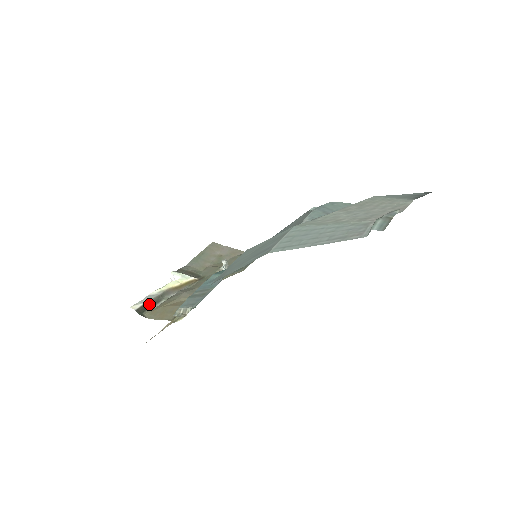
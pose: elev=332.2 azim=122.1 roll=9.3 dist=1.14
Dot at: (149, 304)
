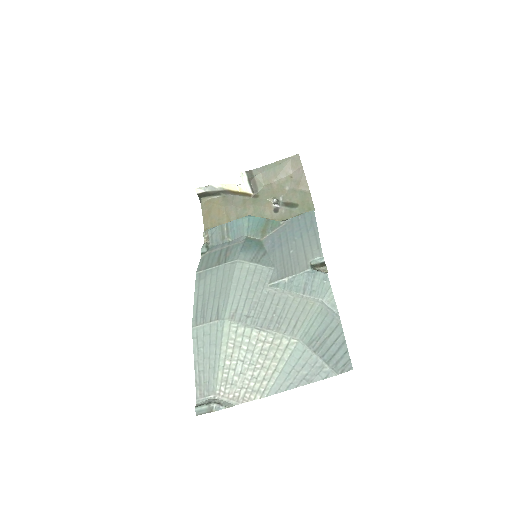
Dot at: (209, 193)
